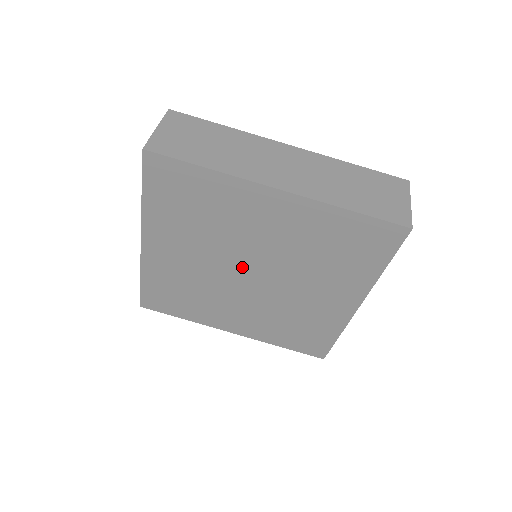
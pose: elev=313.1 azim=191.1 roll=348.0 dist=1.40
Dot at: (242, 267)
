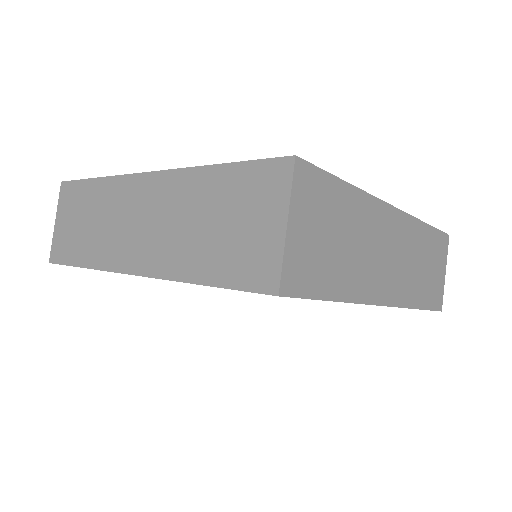
Dot at: occluded
